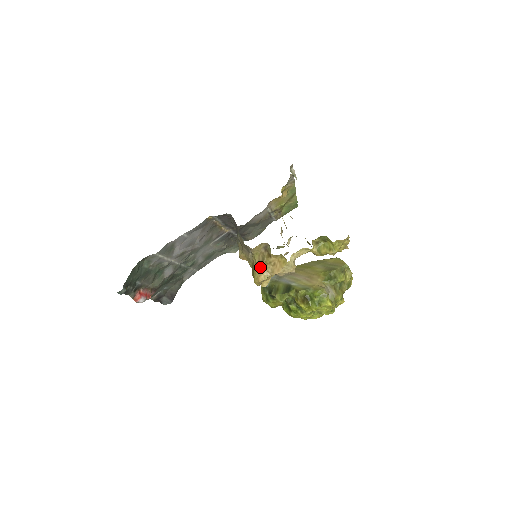
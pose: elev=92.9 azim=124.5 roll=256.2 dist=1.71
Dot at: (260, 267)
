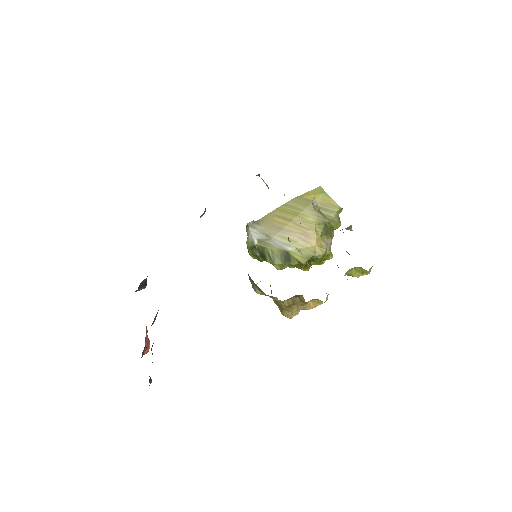
Dot at: (291, 309)
